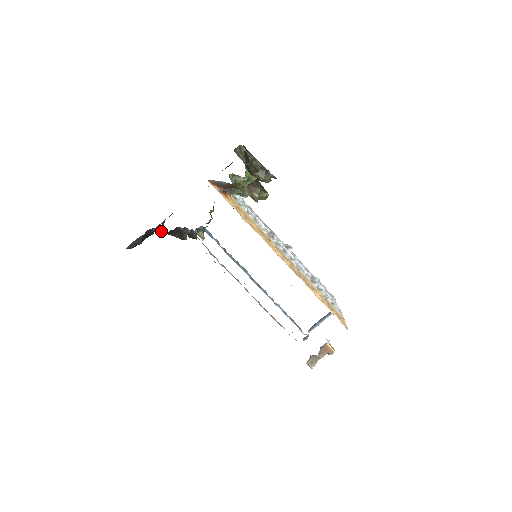
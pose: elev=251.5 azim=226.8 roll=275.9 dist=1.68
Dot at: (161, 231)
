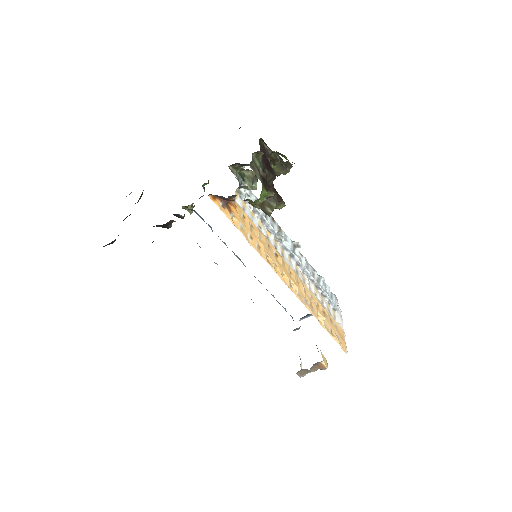
Dot at: occluded
